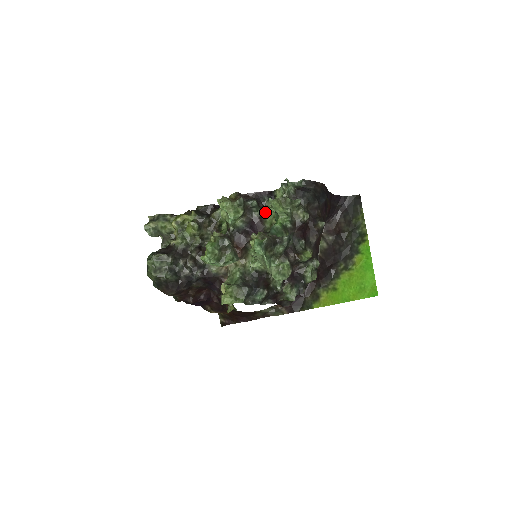
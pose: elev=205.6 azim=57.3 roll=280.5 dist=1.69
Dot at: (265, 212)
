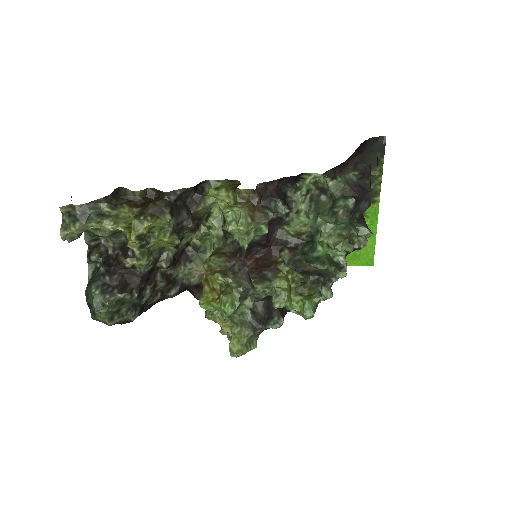
Dot at: (289, 212)
